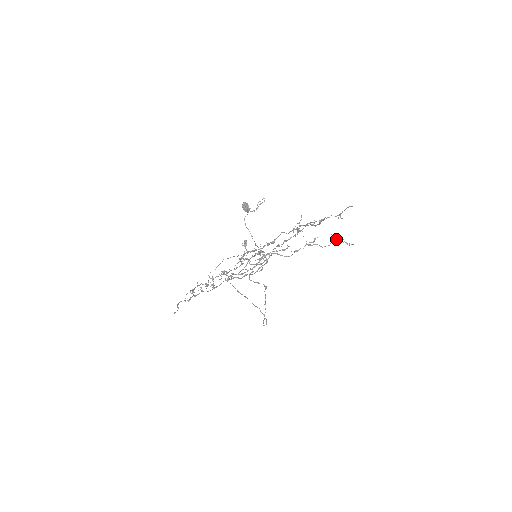
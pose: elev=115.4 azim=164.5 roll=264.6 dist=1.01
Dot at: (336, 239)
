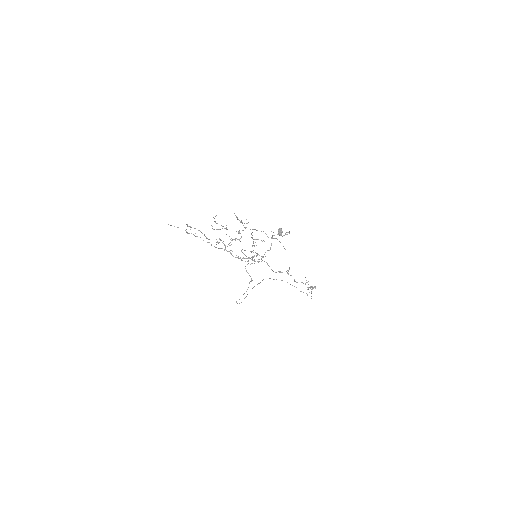
Dot at: occluded
